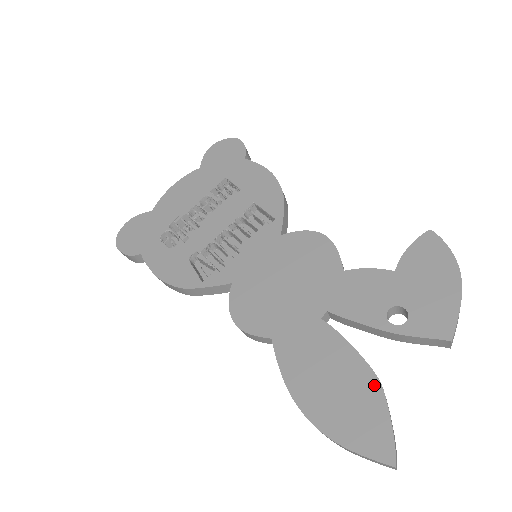
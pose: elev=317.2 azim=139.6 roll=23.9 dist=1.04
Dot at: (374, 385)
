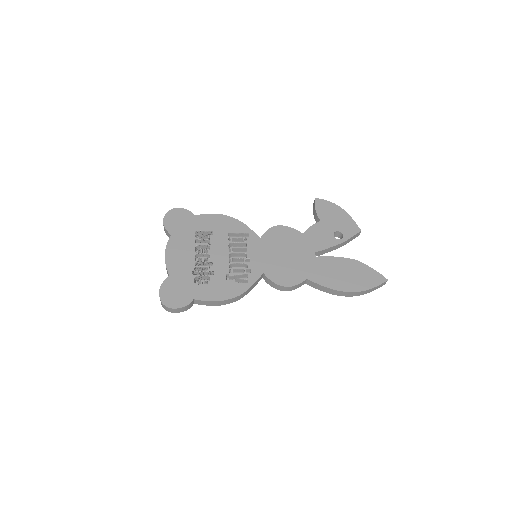
Dot at: (357, 263)
